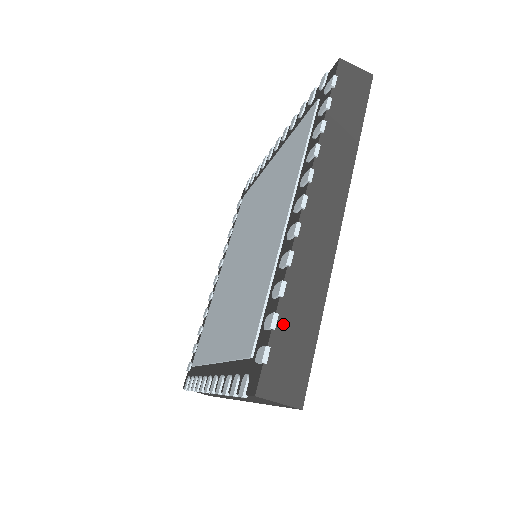
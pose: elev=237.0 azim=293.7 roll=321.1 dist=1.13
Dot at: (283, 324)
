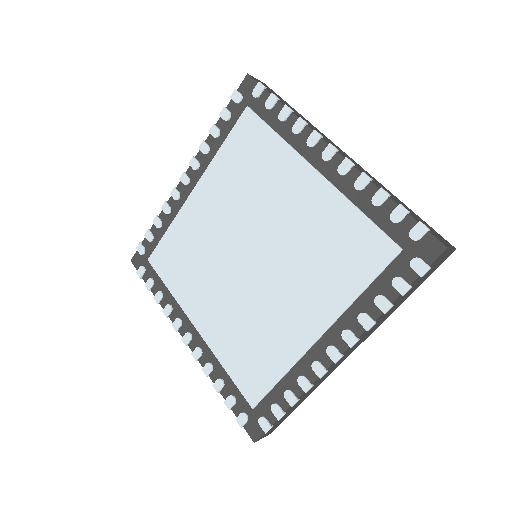
Dot at: (285, 414)
